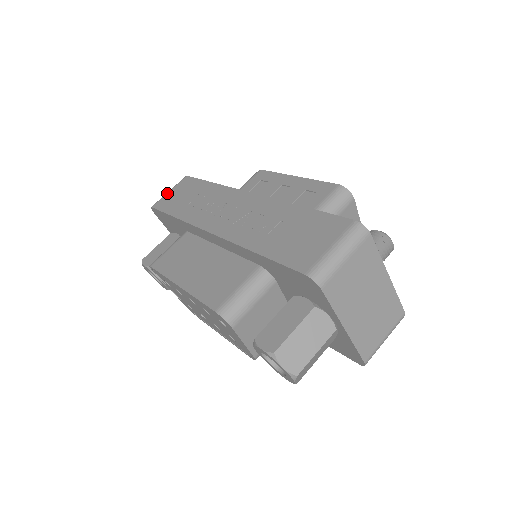
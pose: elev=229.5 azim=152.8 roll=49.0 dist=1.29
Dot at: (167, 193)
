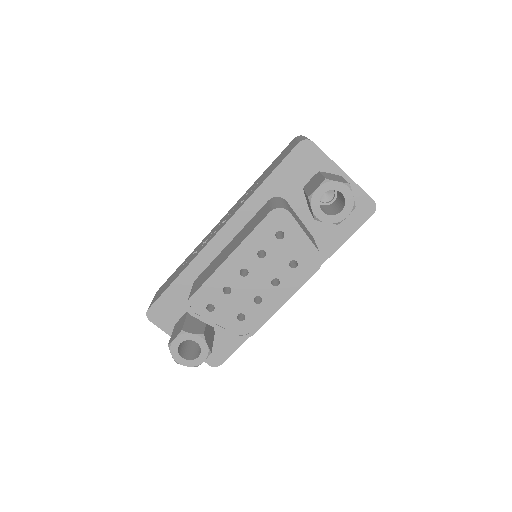
Dot at: (152, 301)
